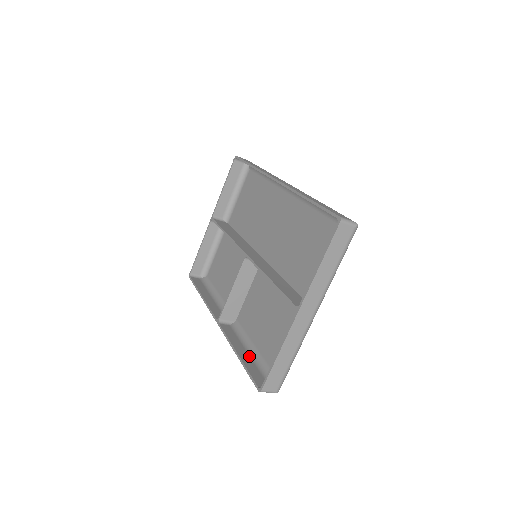
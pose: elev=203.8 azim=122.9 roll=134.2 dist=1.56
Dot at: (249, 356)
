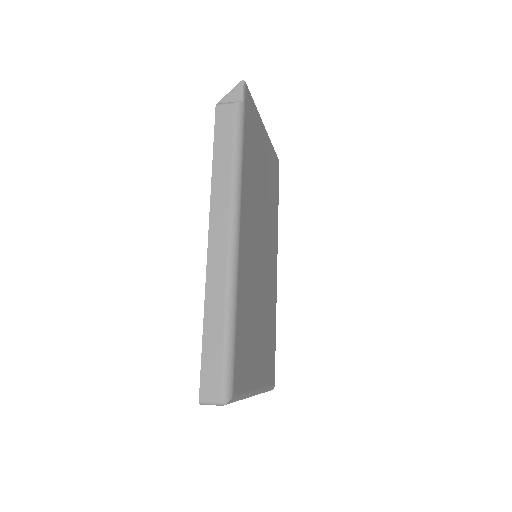
Dot at: occluded
